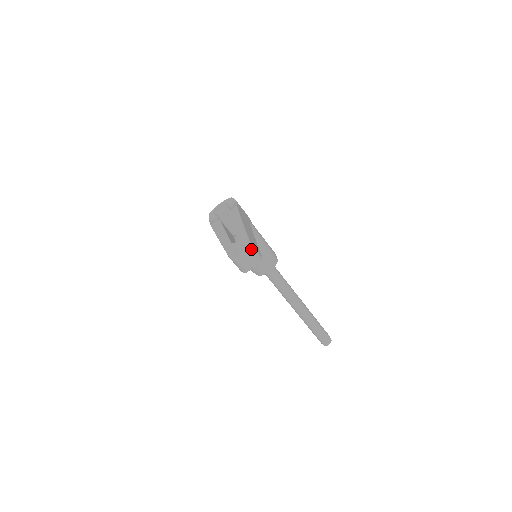
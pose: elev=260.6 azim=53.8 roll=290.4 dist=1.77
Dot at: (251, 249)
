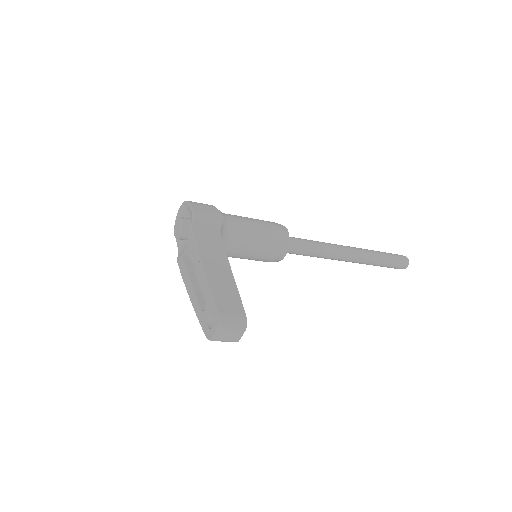
Dot at: (224, 323)
